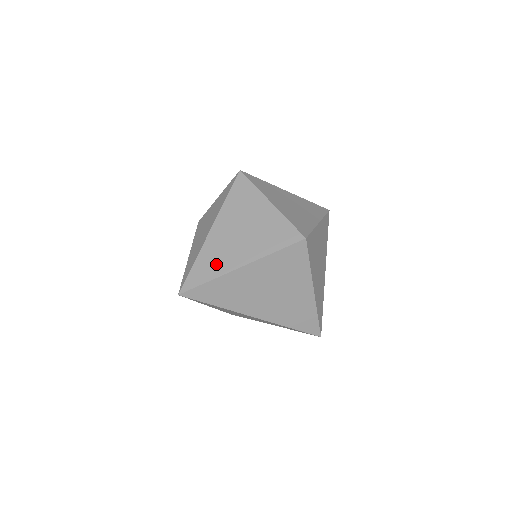
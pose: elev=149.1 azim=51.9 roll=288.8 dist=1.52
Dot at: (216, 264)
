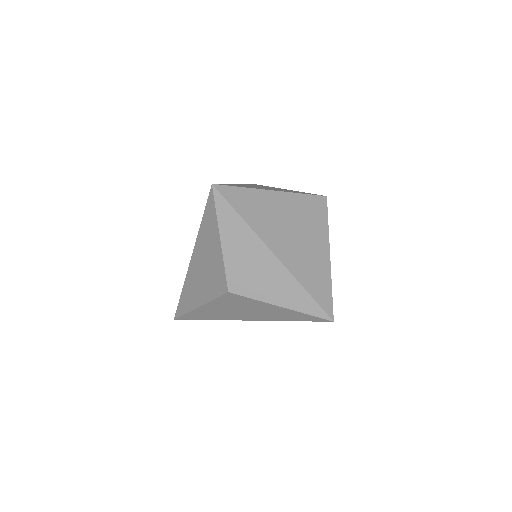
Dot at: occluded
